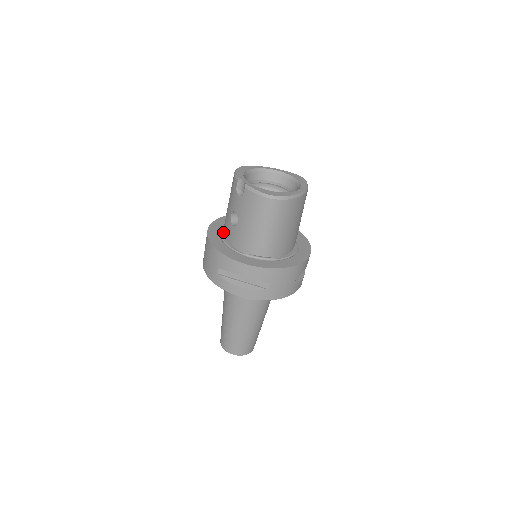
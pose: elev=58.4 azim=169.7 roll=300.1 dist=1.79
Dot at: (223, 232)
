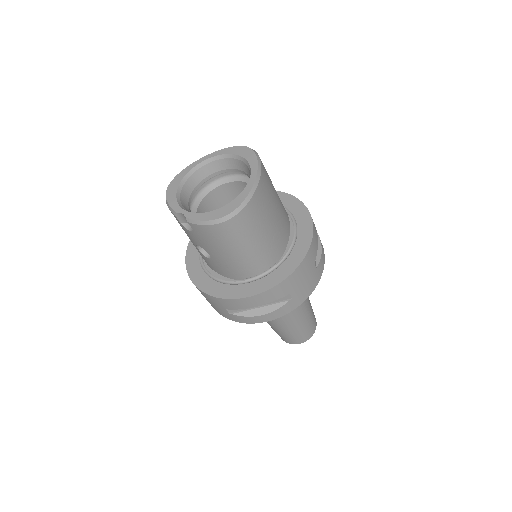
Dot at: (204, 260)
